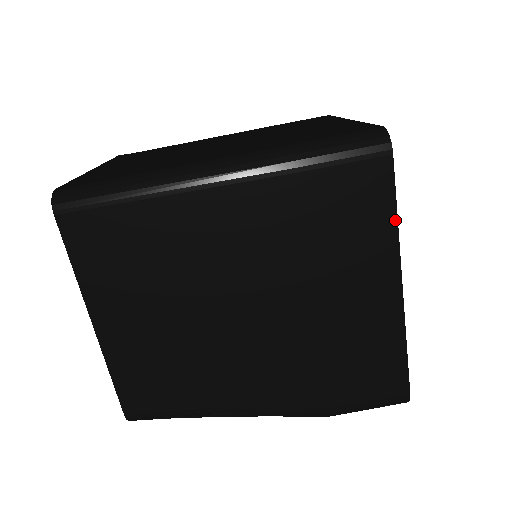
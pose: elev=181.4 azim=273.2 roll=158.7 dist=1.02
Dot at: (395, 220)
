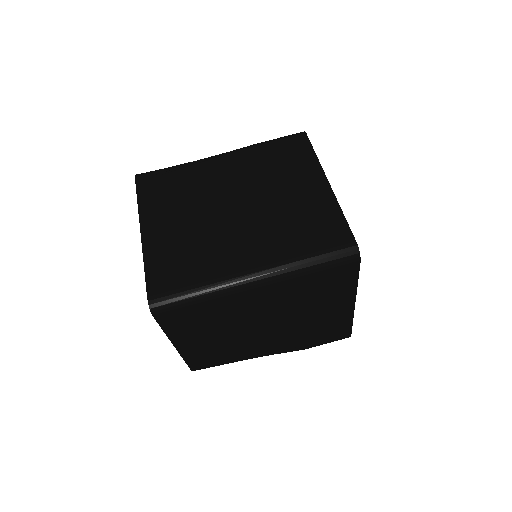
Dot at: (356, 284)
